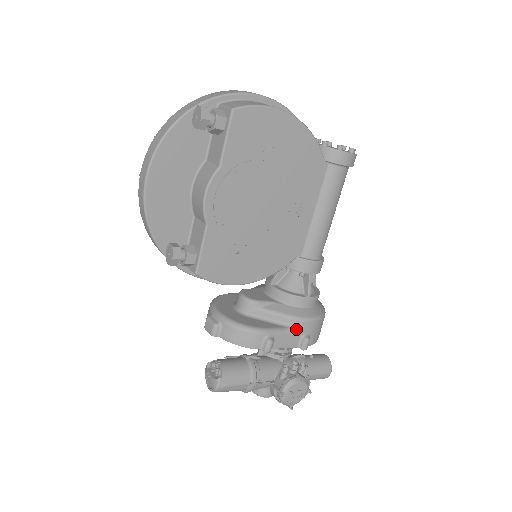
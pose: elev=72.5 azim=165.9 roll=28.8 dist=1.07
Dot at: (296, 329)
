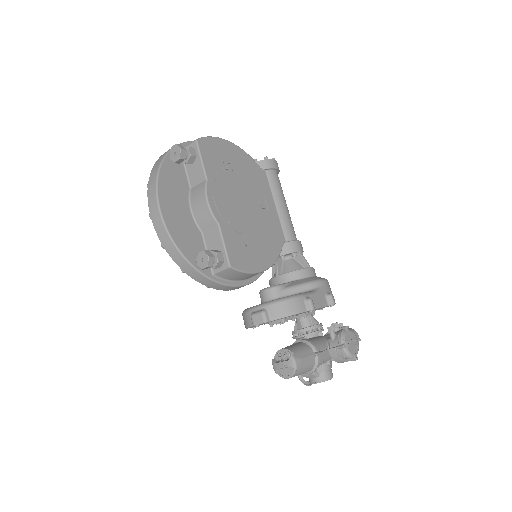
Dot at: (319, 289)
